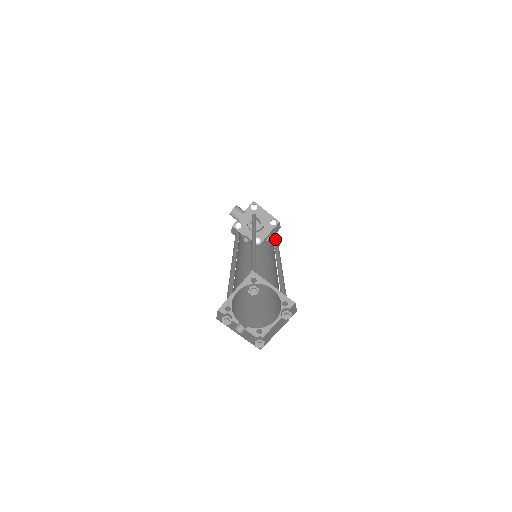
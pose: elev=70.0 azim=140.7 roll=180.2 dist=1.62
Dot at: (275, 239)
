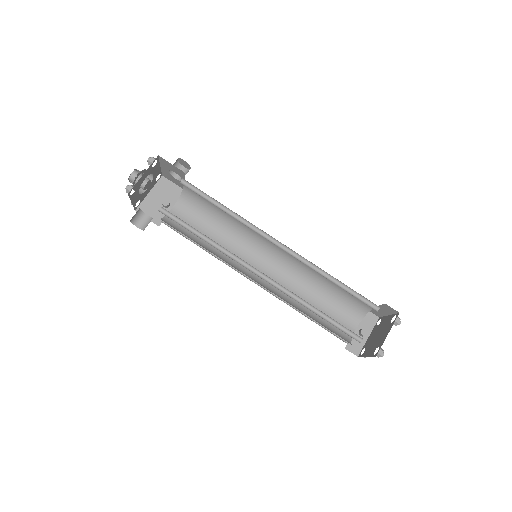
Dot at: (216, 203)
